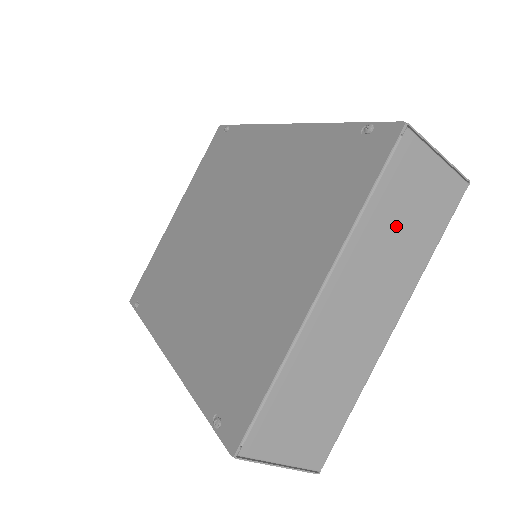
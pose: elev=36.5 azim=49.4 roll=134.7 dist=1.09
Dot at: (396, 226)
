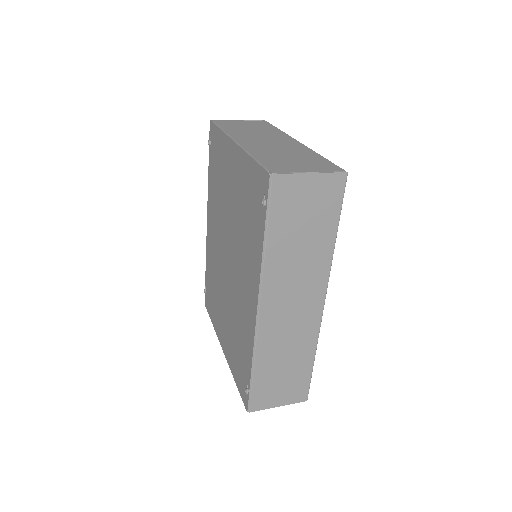
Dot at: occluded
